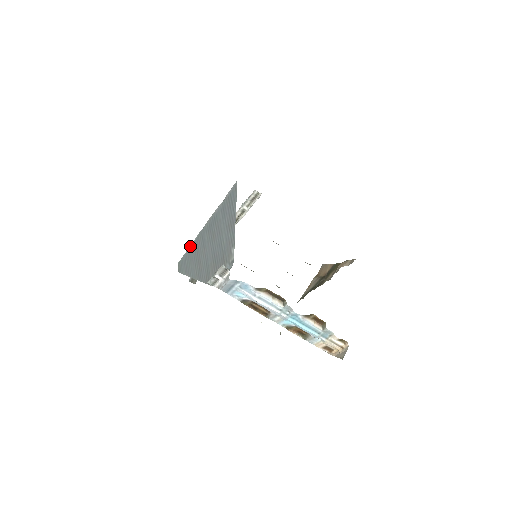
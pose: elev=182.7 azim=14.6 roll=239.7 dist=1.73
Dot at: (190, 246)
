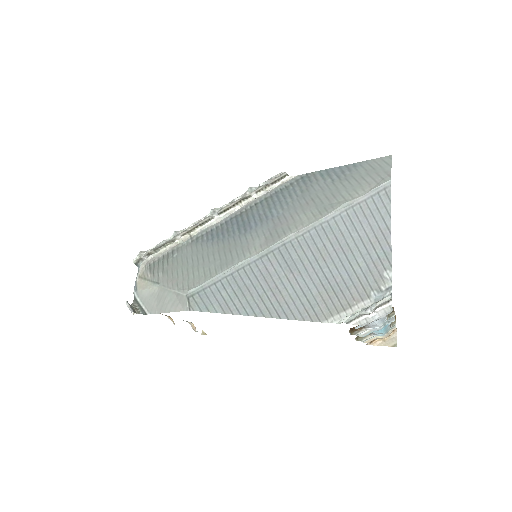
Dot at: (235, 269)
